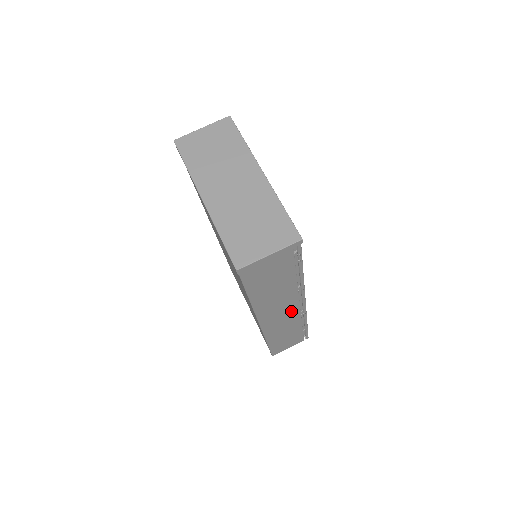
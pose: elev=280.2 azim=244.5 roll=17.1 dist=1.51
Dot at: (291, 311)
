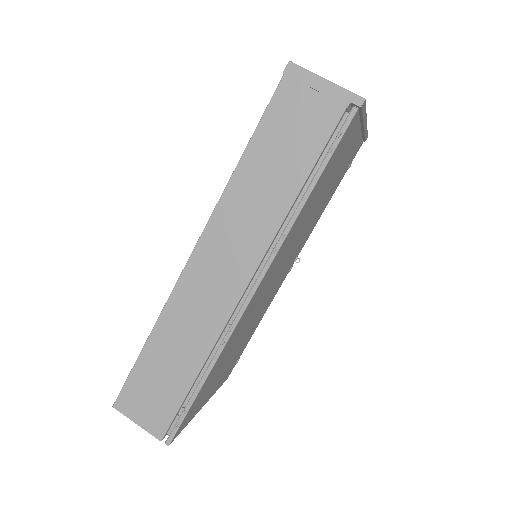
Dot at: (232, 283)
